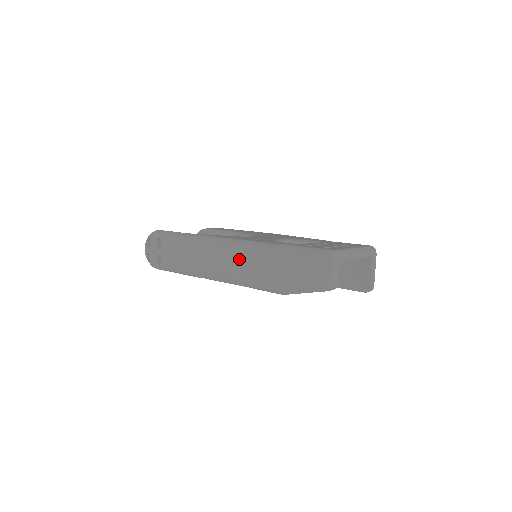
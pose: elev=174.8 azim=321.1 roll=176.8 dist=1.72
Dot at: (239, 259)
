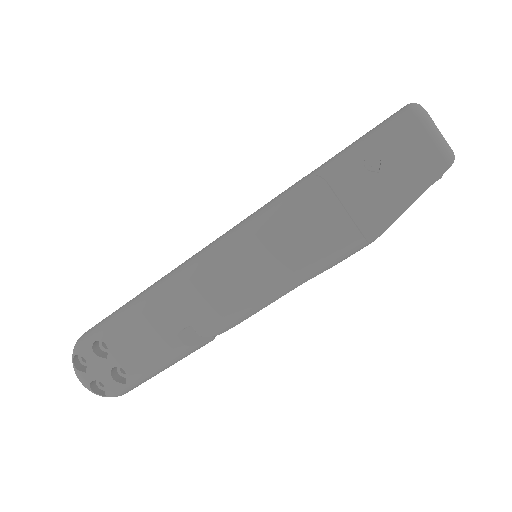
Dot at: (261, 250)
